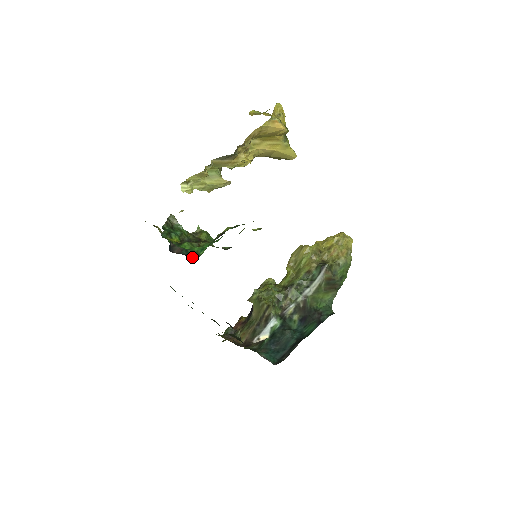
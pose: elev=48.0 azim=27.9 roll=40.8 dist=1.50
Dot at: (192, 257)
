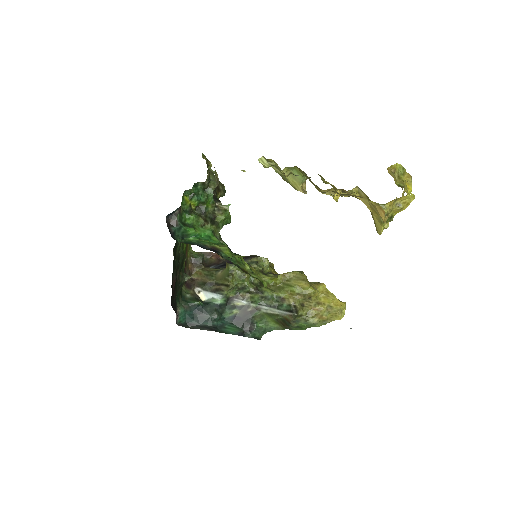
Dot at: (177, 237)
